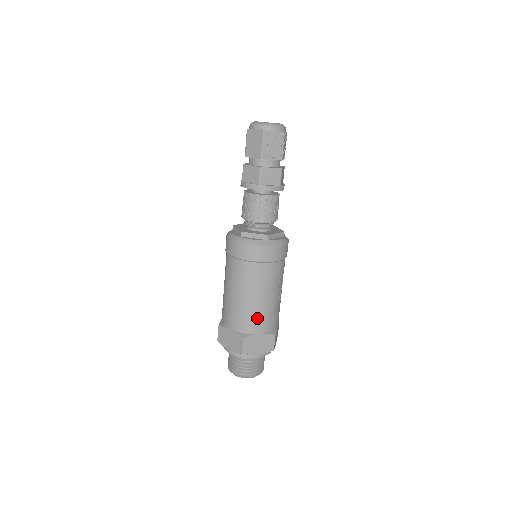
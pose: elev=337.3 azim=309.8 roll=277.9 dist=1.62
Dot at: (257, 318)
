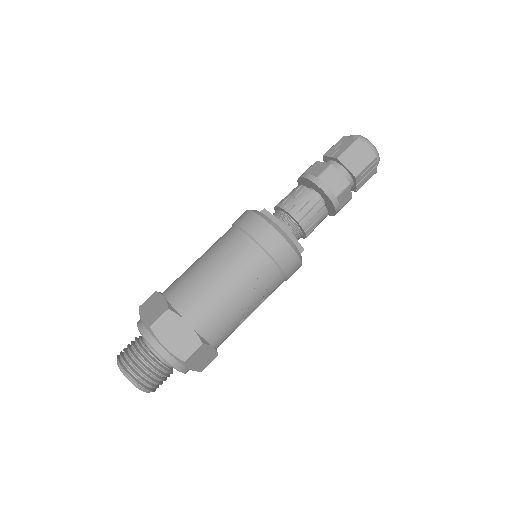
Dot at: (202, 301)
